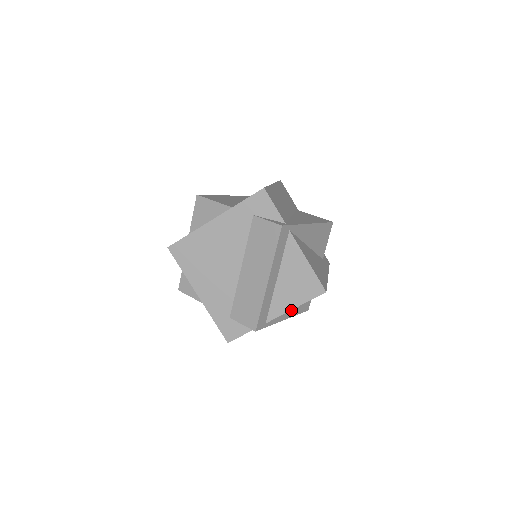
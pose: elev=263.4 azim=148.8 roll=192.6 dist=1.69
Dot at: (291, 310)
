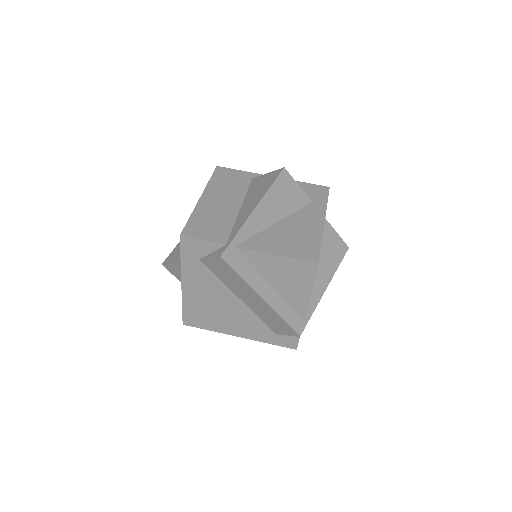
Dot at: (325, 275)
